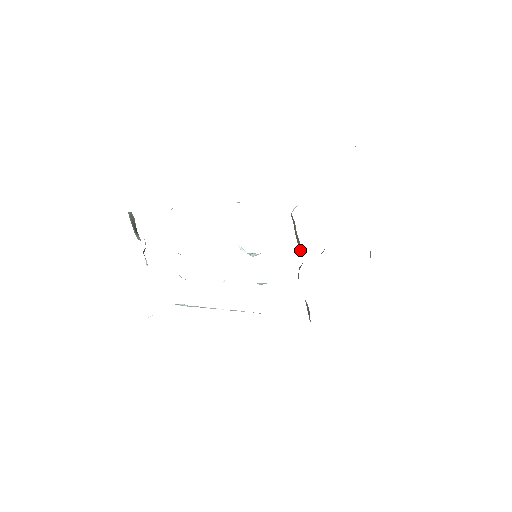
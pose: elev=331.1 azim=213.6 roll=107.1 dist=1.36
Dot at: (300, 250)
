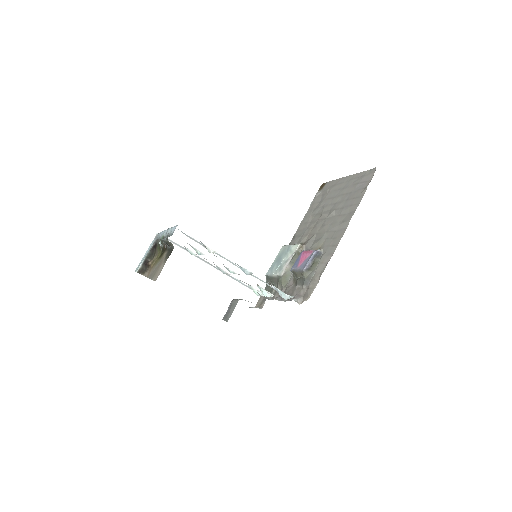
Dot at: (291, 271)
